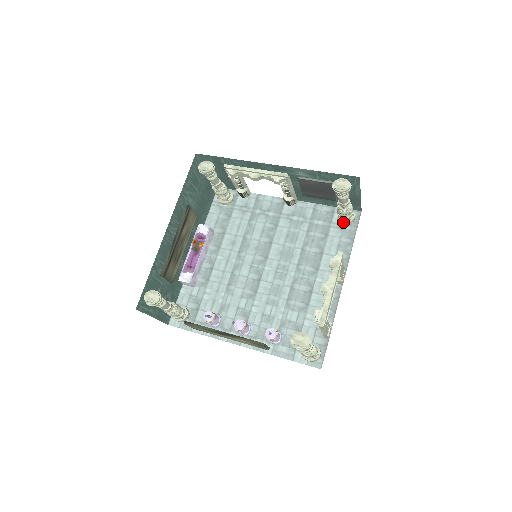
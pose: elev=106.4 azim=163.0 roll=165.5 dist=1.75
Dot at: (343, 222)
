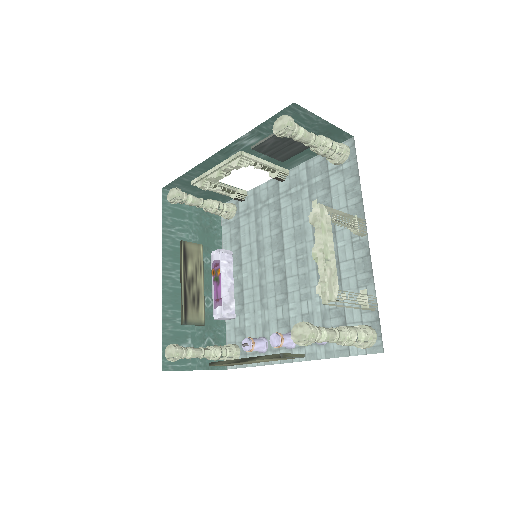
Dot at: (337, 162)
